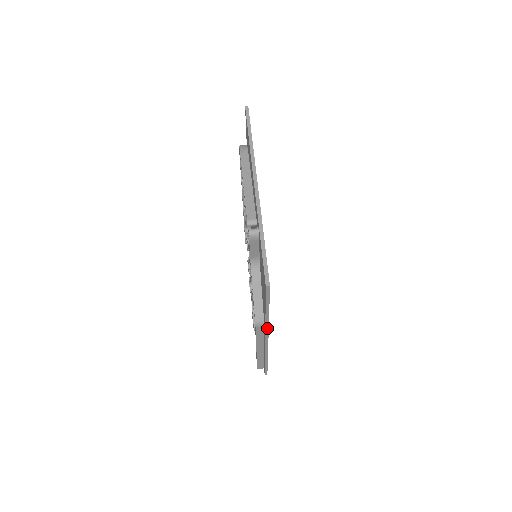
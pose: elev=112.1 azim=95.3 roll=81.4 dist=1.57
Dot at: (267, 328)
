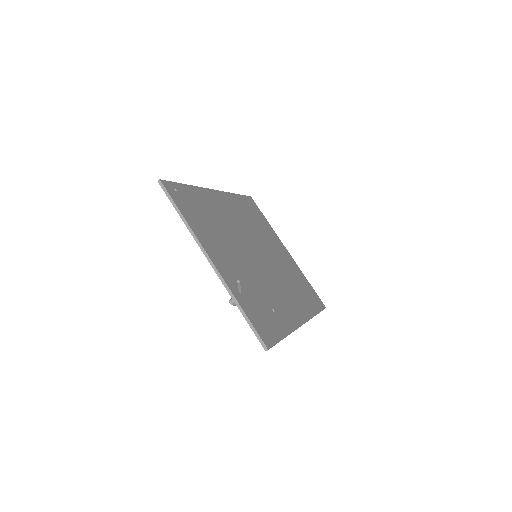
Dot at: occluded
